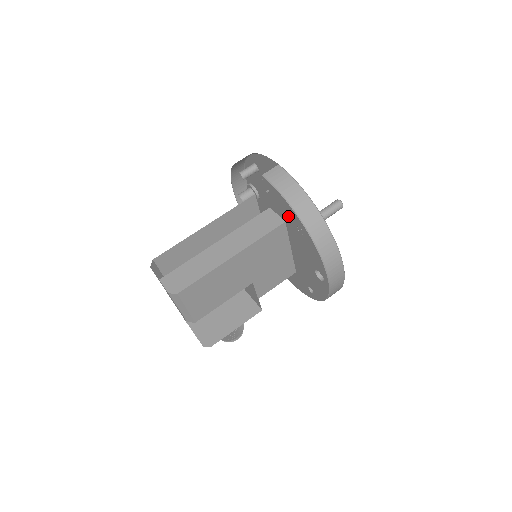
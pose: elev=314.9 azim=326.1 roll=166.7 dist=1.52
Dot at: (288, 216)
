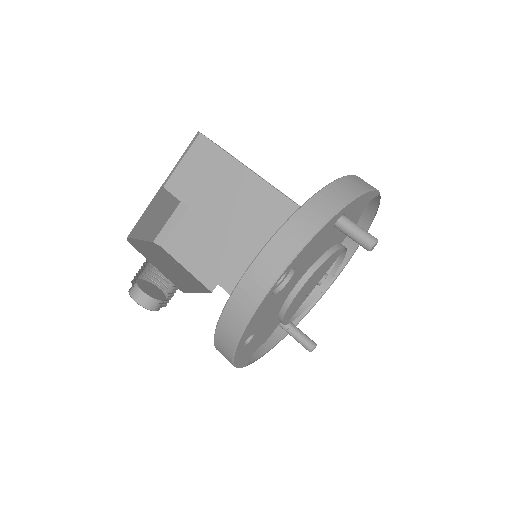
Dot at: occluded
